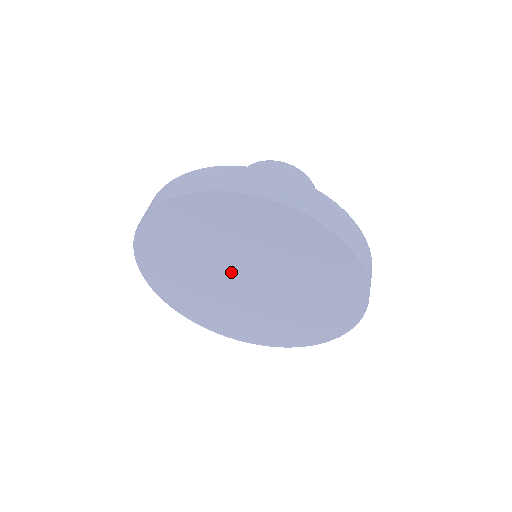
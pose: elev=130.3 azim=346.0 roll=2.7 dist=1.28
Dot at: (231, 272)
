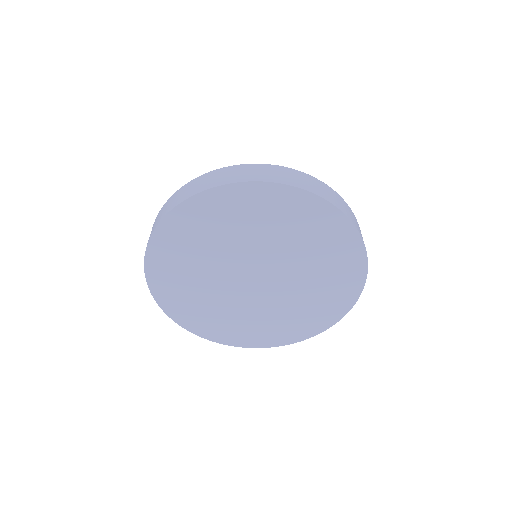
Dot at: (244, 266)
